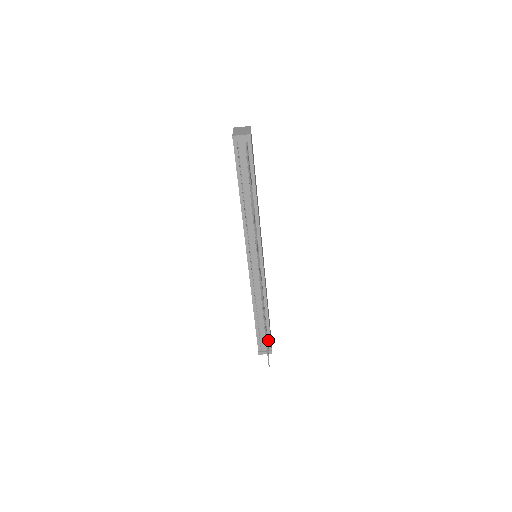
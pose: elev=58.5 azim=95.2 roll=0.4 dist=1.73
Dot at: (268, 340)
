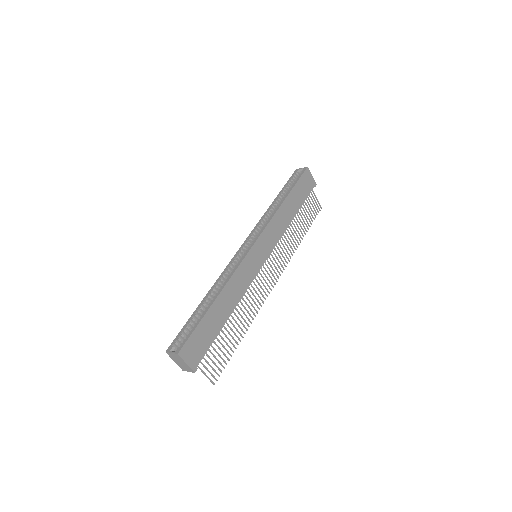
Dot at: (307, 194)
